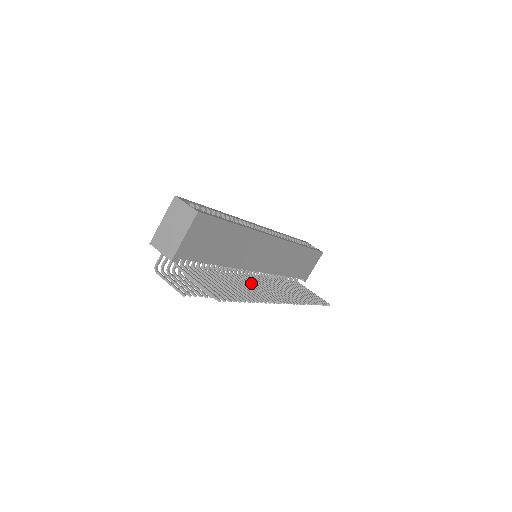
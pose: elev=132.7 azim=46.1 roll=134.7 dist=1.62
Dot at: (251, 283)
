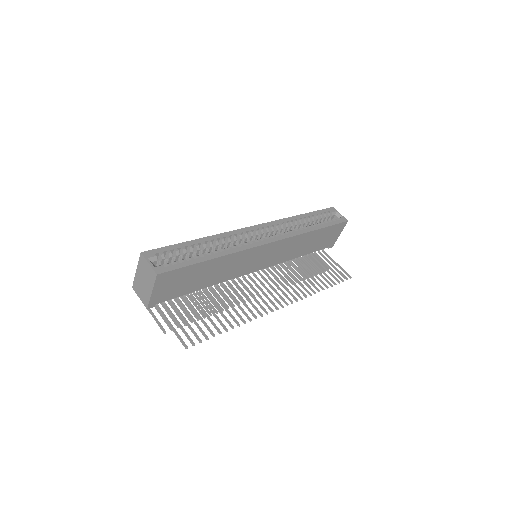
Dot at: (246, 290)
